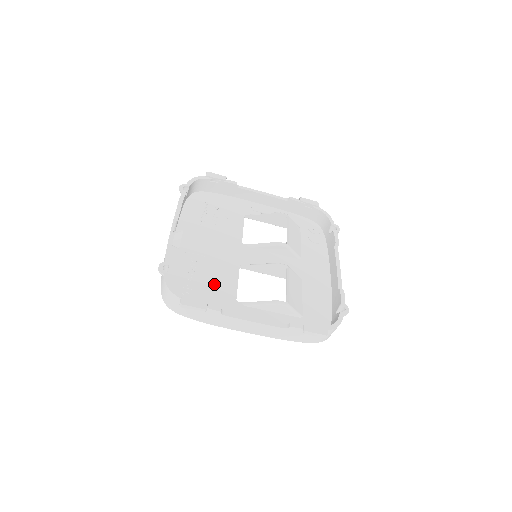
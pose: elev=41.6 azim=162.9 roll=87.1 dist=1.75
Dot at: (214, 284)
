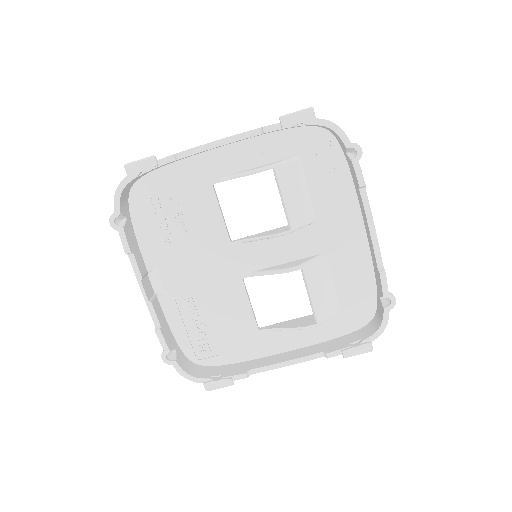
Dot at: (226, 322)
